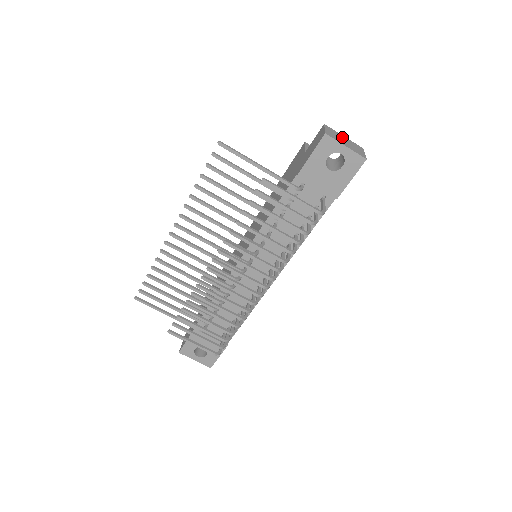
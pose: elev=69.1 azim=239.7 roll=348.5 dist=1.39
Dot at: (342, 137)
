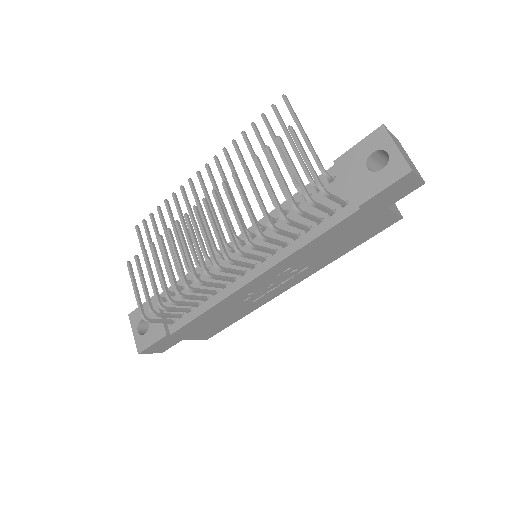
Dot at: (406, 154)
